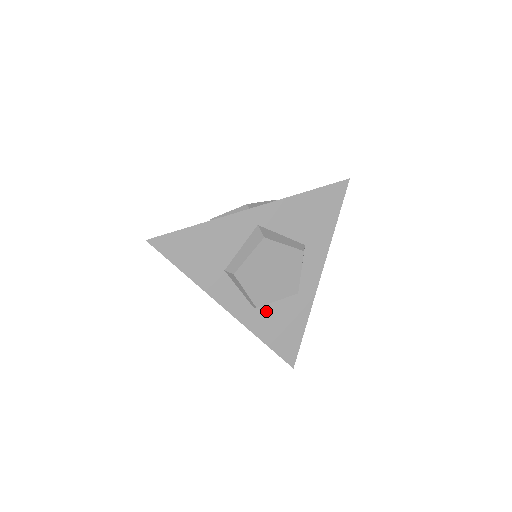
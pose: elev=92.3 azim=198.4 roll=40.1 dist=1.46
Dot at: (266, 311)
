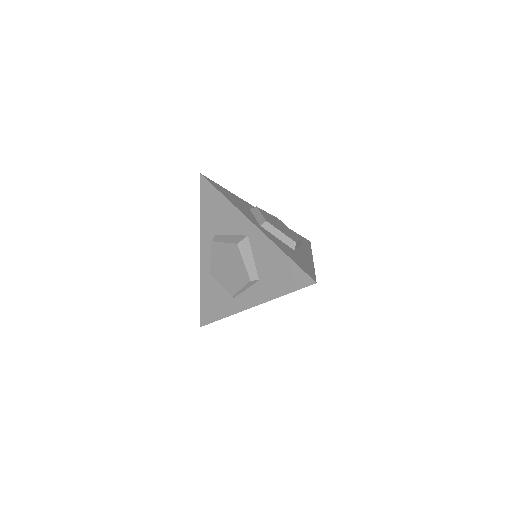
Dot at: (214, 282)
